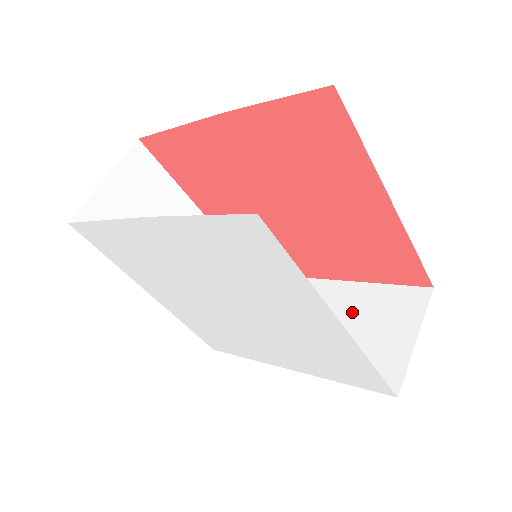
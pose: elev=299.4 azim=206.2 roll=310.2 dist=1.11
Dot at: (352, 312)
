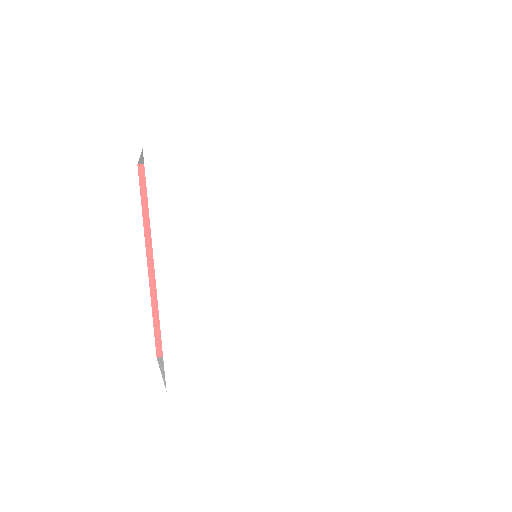
Dot at: occluded
